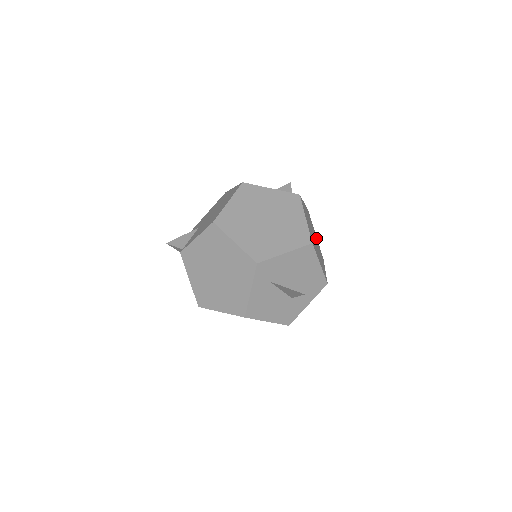
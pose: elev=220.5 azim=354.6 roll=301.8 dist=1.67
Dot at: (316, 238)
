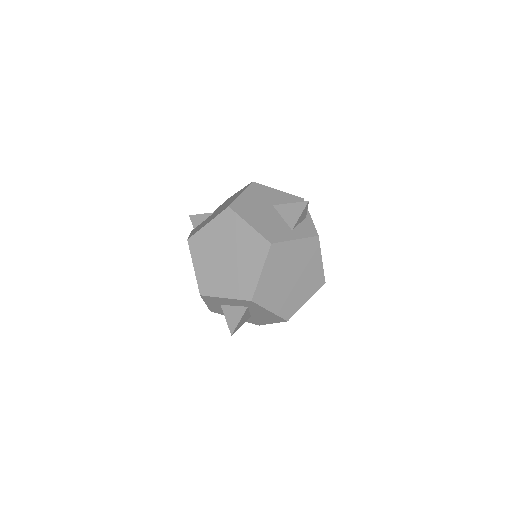
Dot at: (316, 266)
